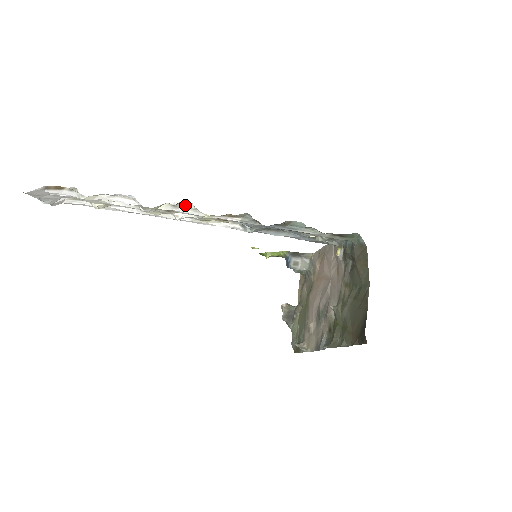
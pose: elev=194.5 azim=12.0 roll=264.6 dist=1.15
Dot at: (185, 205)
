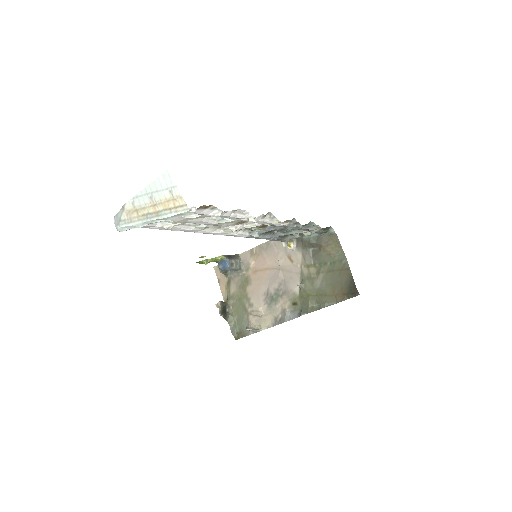
Dot at: (267, 215)
